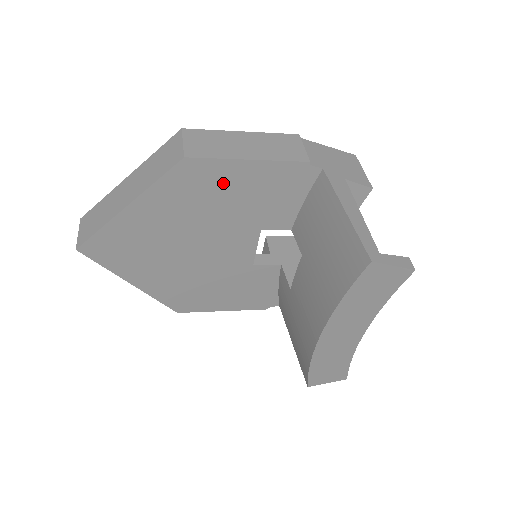
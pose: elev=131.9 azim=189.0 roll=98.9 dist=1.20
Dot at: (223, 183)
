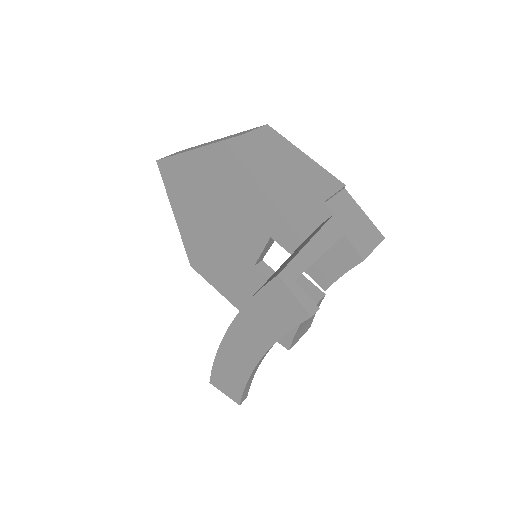
Dot at: (260, 174)
